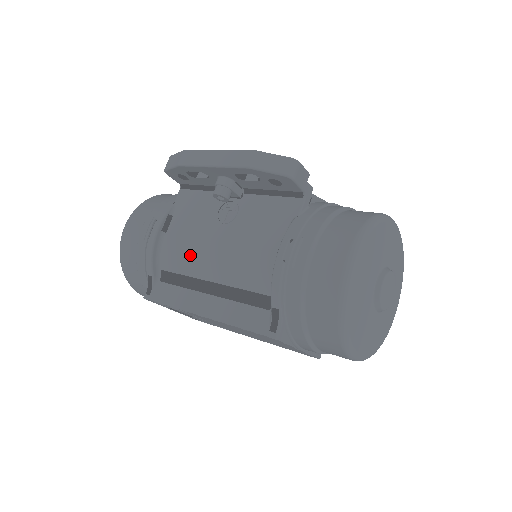
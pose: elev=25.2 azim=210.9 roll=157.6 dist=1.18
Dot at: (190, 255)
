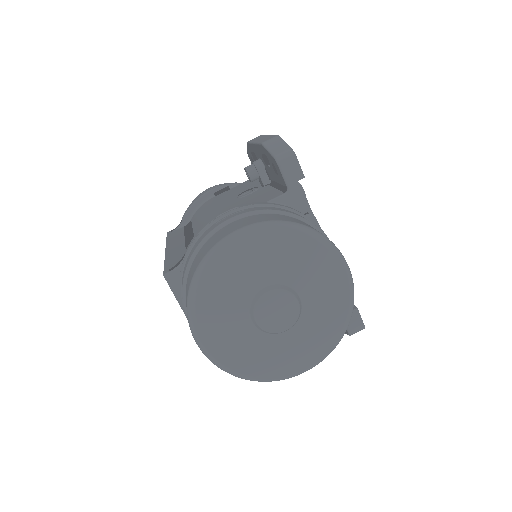
Dot at: (204, 211)
